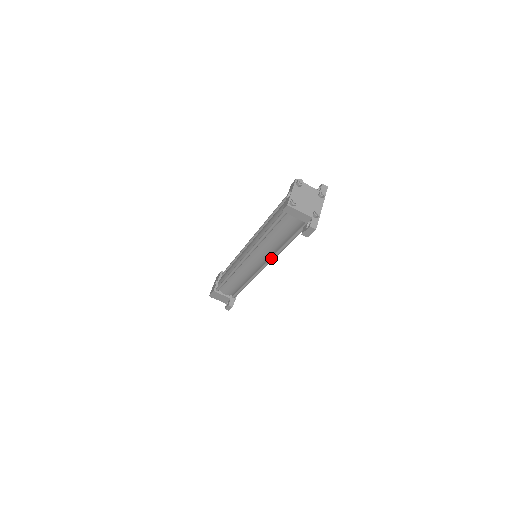
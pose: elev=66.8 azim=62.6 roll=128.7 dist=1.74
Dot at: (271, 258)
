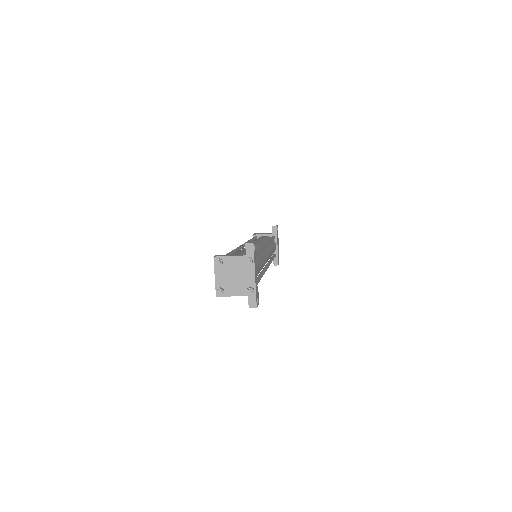
Dot at: occluded
